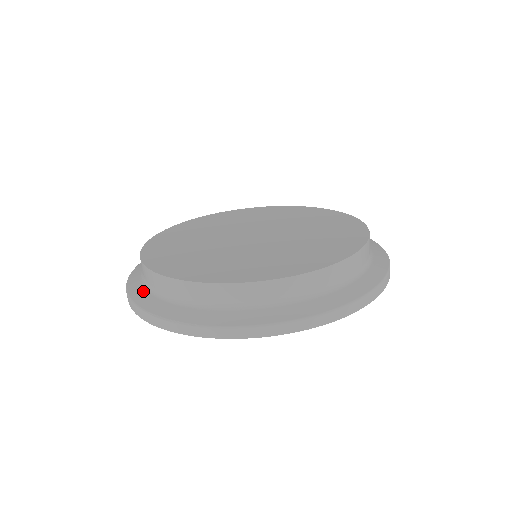
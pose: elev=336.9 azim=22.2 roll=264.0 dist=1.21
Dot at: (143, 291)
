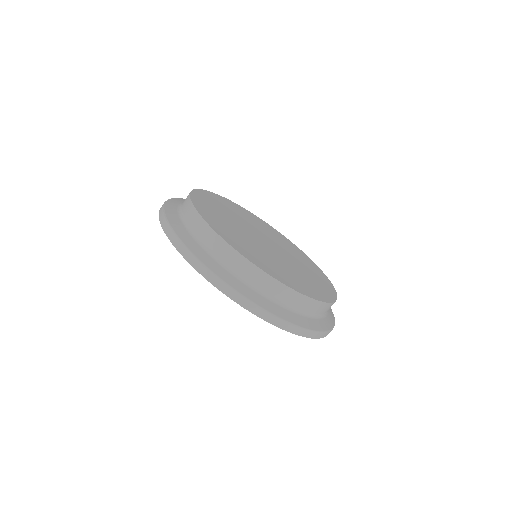
Dot at: (177, 203)
